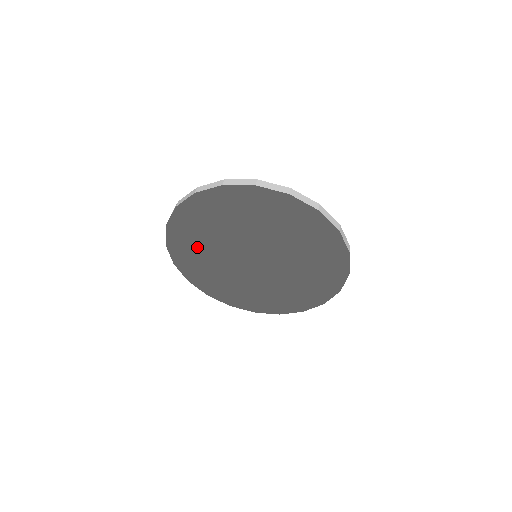
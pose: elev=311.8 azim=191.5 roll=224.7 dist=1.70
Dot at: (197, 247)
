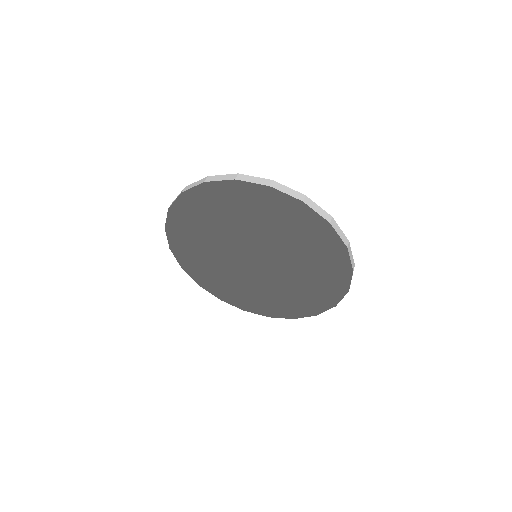
Dot at: (204, 262)
